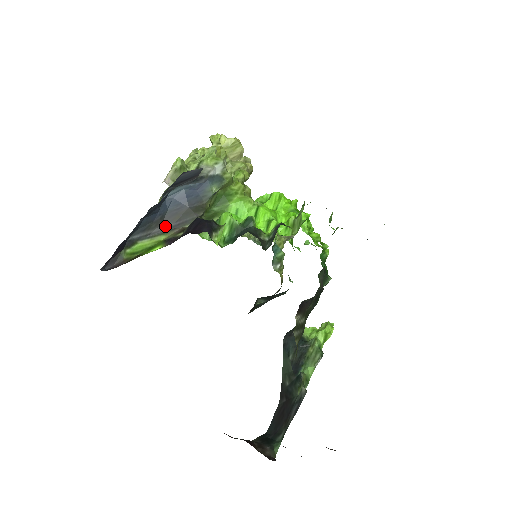
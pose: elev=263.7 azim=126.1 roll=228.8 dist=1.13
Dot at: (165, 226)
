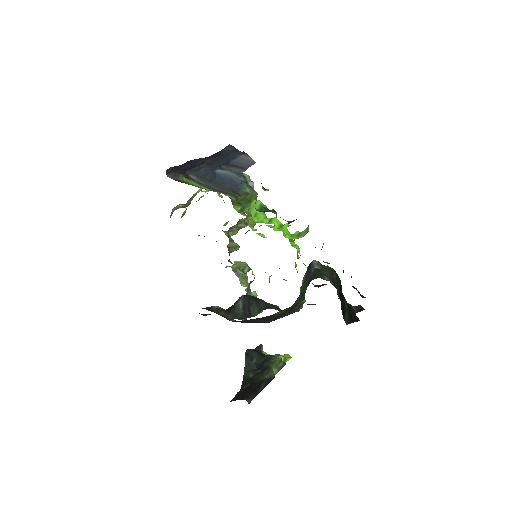
Dot at: (211, 186)
